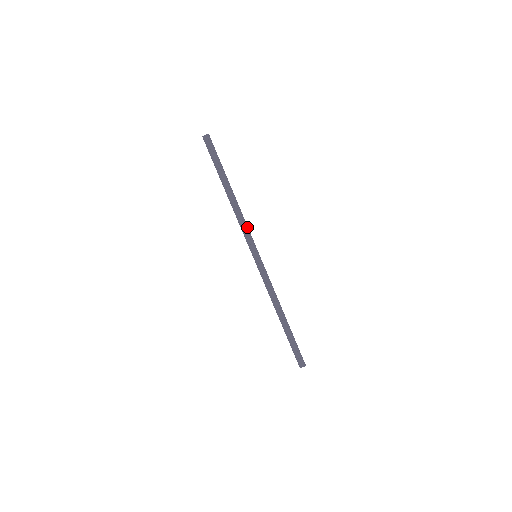
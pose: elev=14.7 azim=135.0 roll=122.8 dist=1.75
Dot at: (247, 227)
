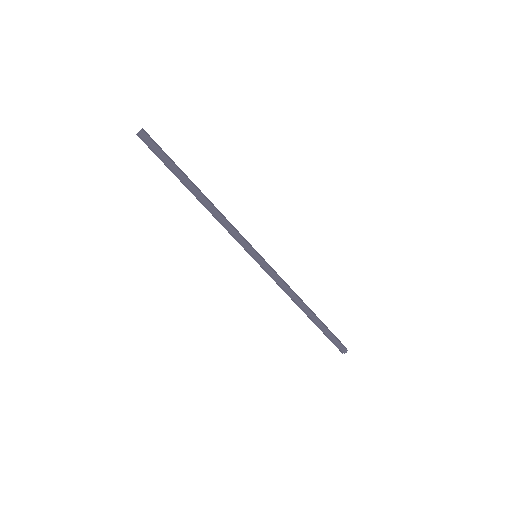
Dot at: (232, 230)
